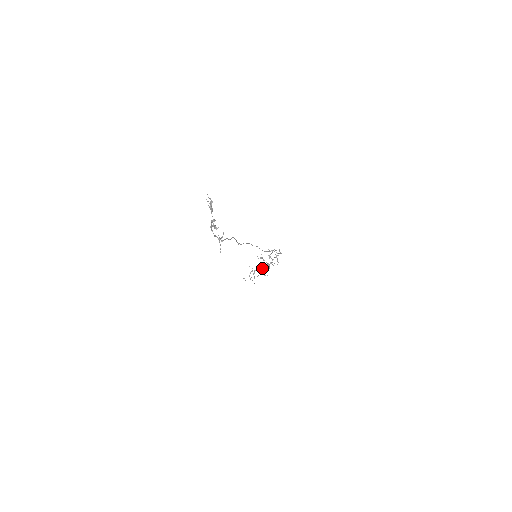
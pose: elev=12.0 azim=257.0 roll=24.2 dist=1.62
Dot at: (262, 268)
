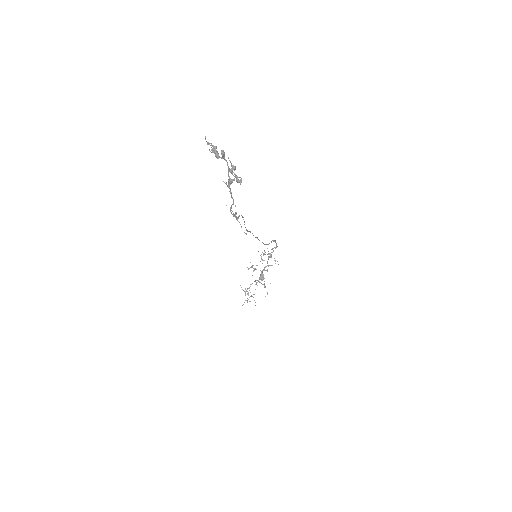
Dot at: (257, 280)
